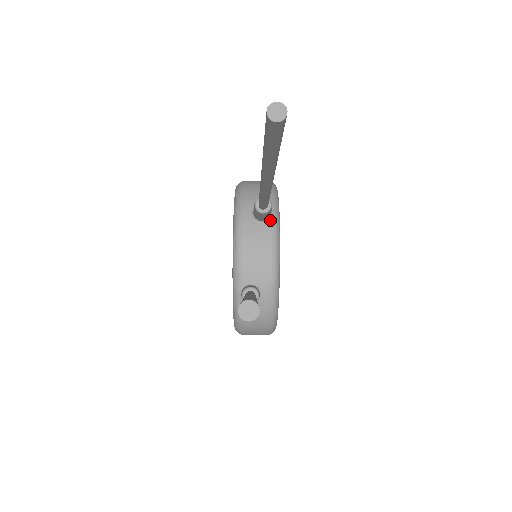
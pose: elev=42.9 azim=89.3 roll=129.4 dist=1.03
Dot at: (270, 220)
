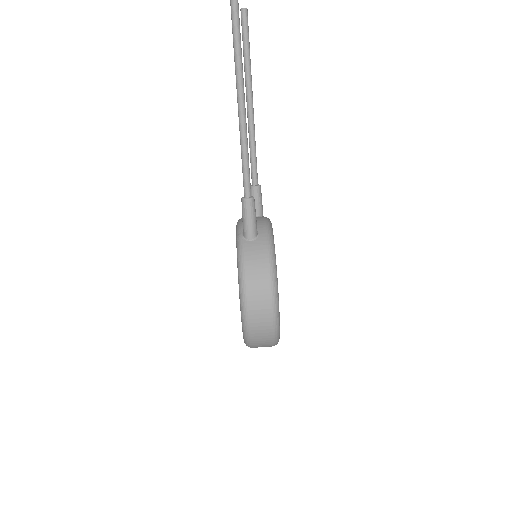
Dot at: occluded
